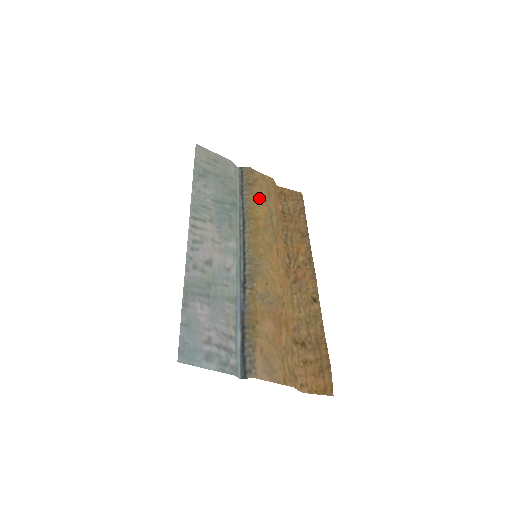
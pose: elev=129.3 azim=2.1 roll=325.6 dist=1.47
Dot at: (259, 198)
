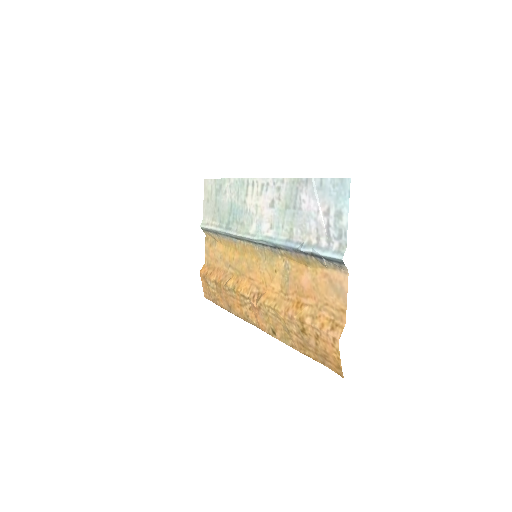
Dot at: (222, 250)
